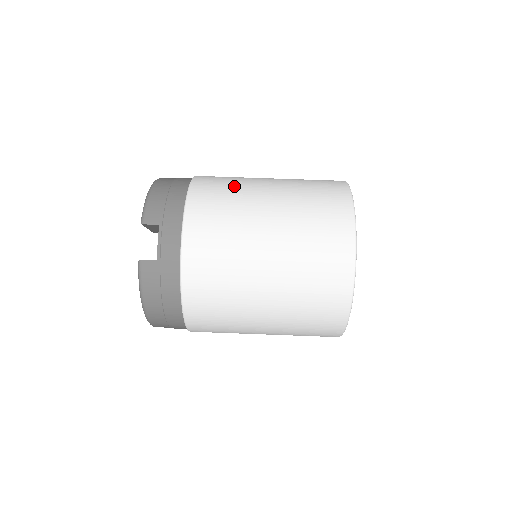
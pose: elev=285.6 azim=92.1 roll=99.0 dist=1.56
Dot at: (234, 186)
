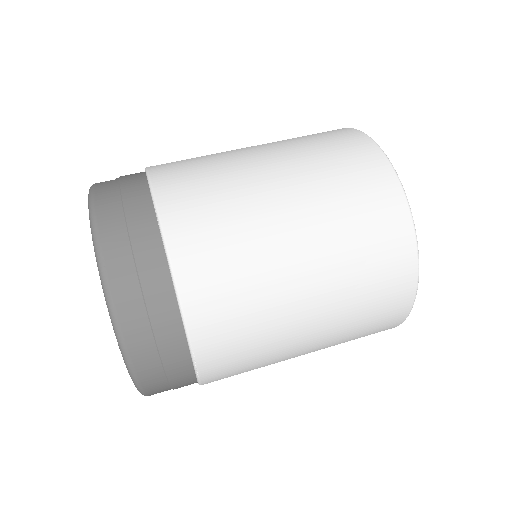
Dot at: occluded
